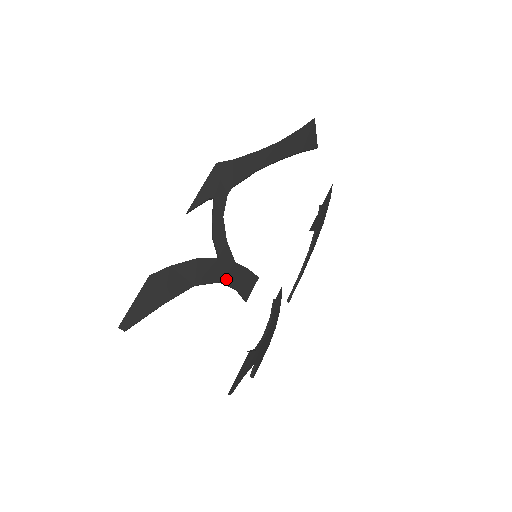
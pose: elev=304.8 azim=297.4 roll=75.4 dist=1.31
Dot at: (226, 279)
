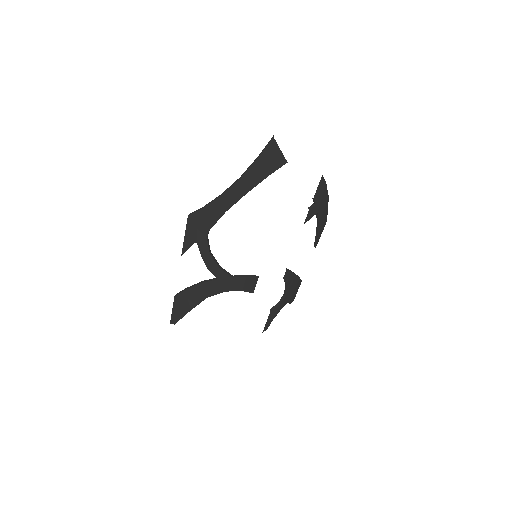
Dot at: (229, 288)
